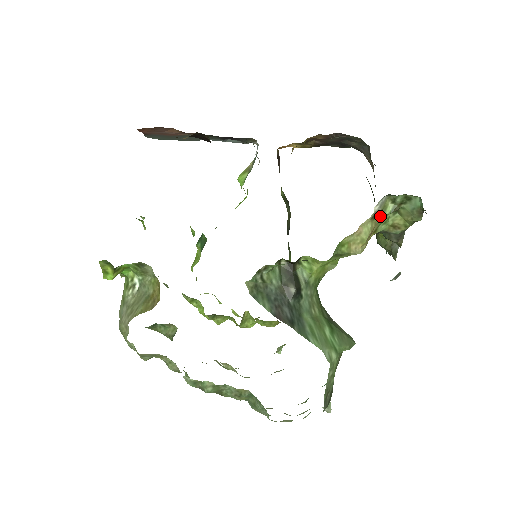
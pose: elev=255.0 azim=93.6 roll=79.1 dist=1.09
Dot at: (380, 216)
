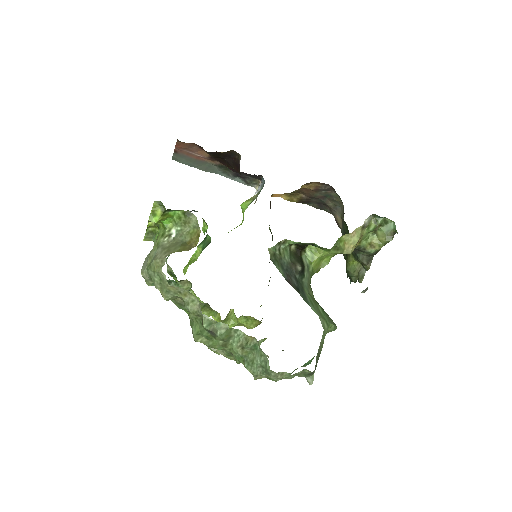
Dot at: (366, 230)
